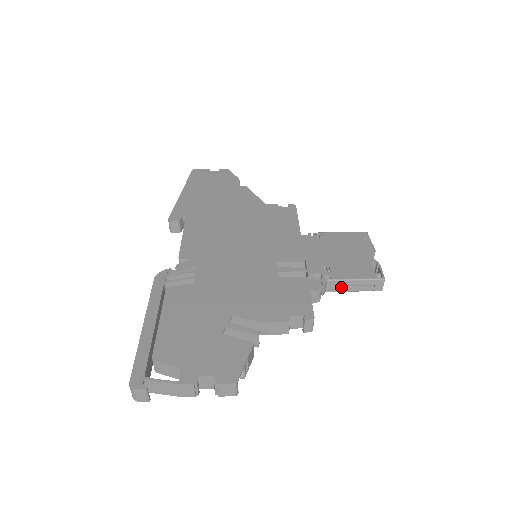
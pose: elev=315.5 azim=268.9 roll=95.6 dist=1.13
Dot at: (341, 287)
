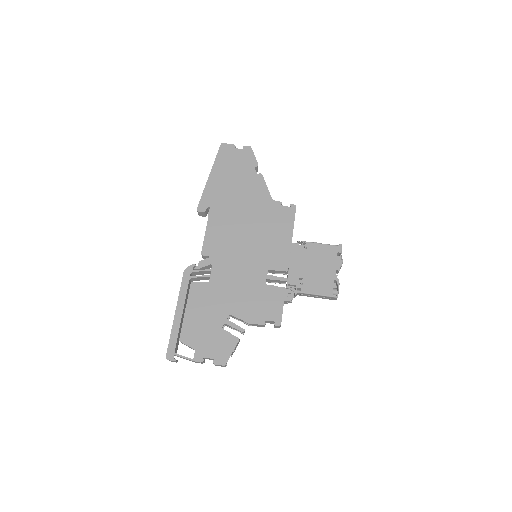
Dot at: (308, 295)
